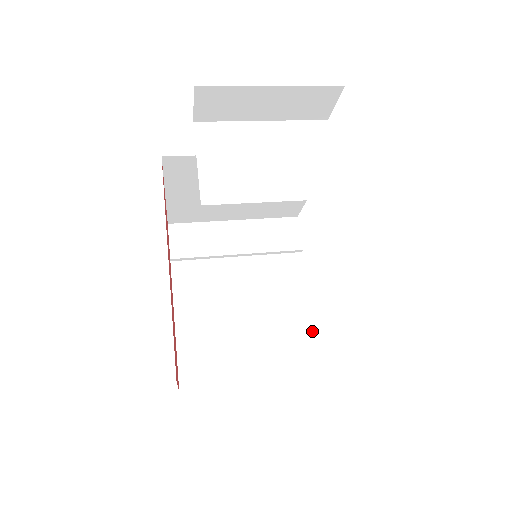
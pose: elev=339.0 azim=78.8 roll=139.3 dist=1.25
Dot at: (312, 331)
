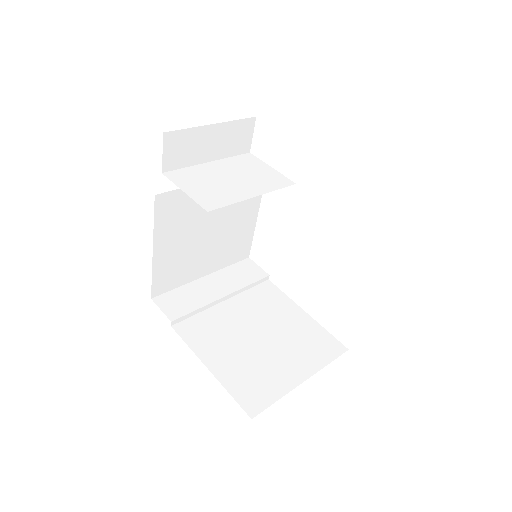
Dot at: (318, 325)
